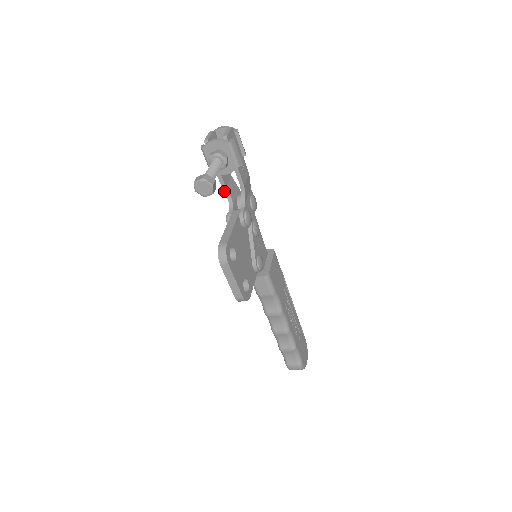
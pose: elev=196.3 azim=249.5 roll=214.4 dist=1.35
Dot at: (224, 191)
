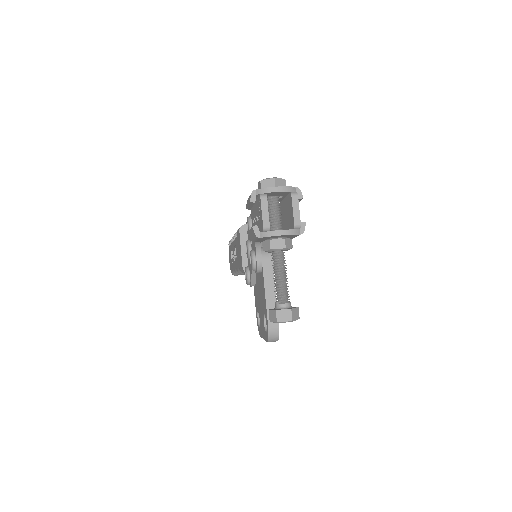
Dot at: occluded
